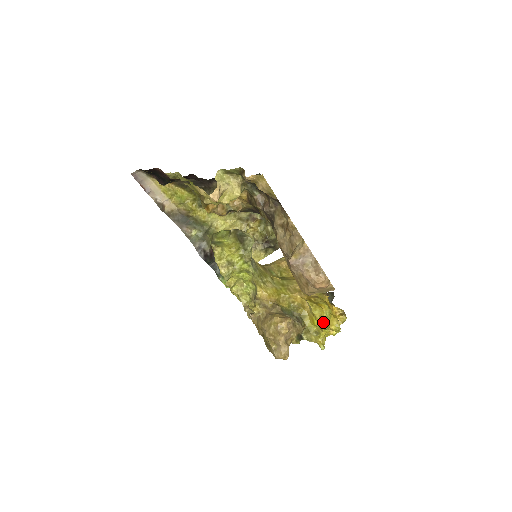
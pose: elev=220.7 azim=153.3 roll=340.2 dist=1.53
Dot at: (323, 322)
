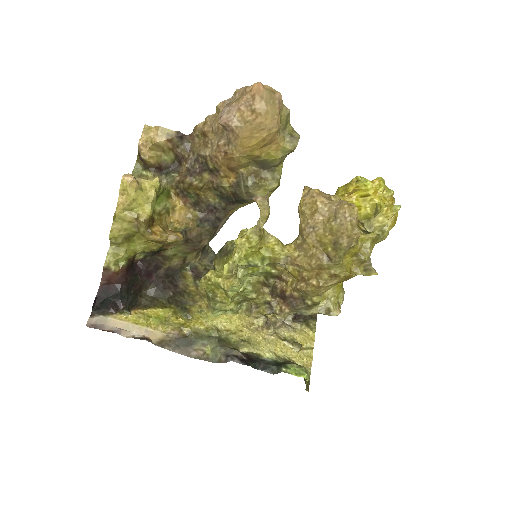
Dot at: (352, 180)
